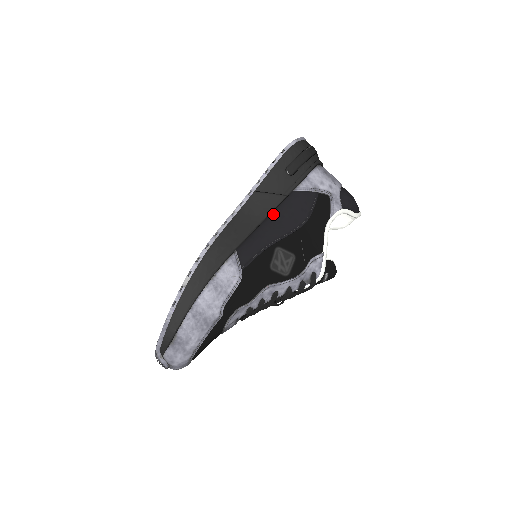
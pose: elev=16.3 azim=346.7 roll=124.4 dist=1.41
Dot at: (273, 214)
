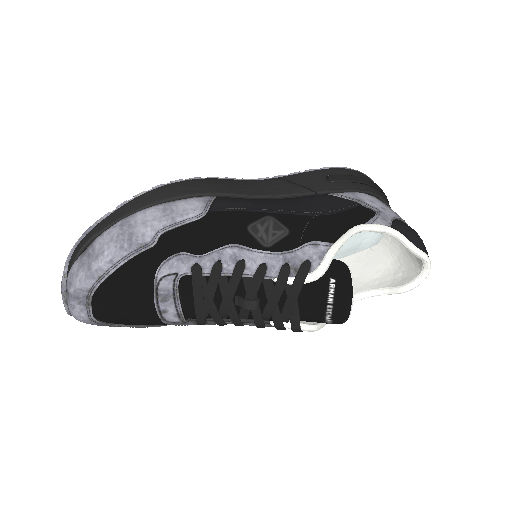
Dot at: (288, 199)
